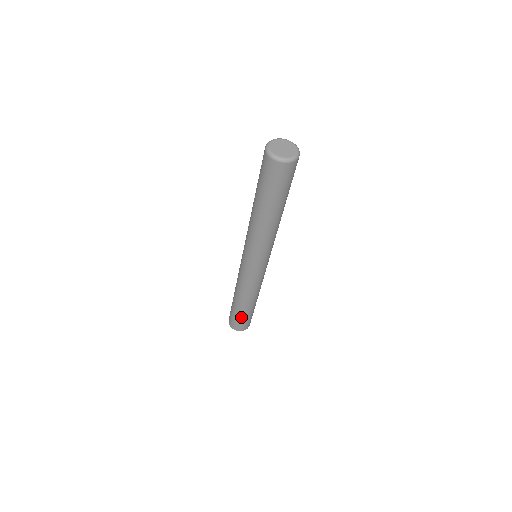
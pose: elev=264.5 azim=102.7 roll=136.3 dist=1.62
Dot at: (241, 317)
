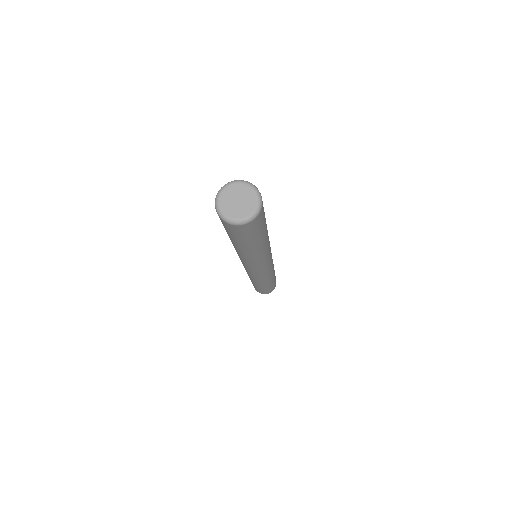
Dot at: (259, 289)
